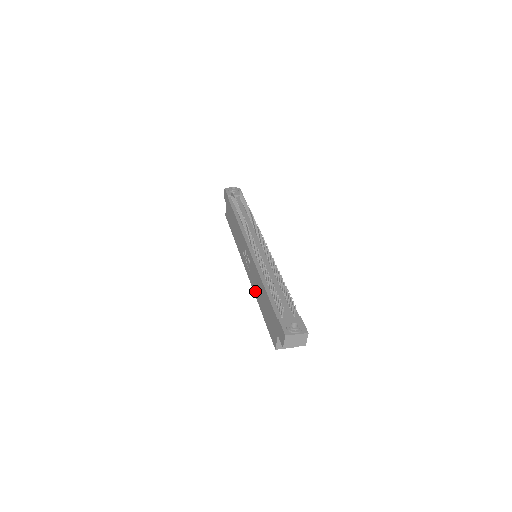
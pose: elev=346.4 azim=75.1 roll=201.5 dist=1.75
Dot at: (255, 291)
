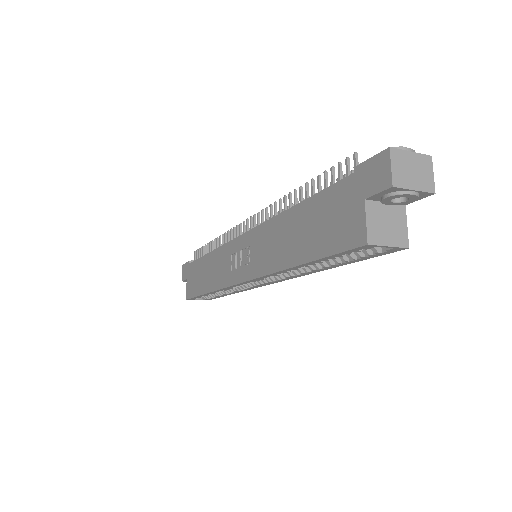
Dot at: (273, 263)
